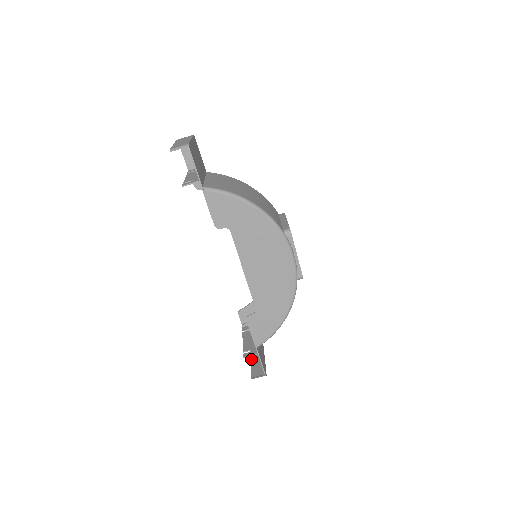
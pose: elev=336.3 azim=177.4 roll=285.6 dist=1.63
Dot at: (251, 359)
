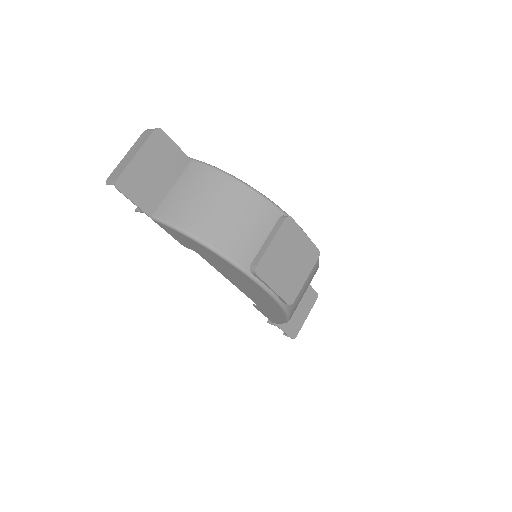
Dot at: occluded
